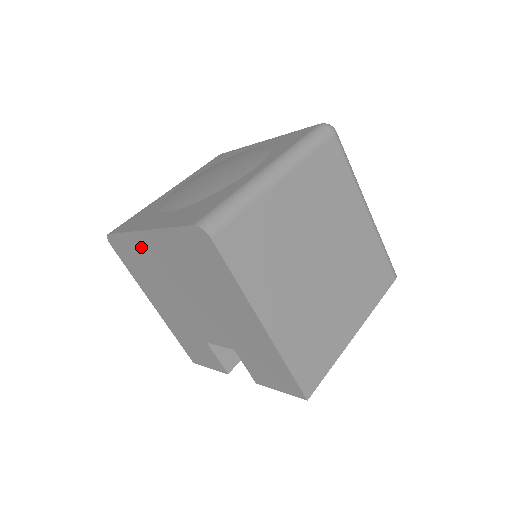
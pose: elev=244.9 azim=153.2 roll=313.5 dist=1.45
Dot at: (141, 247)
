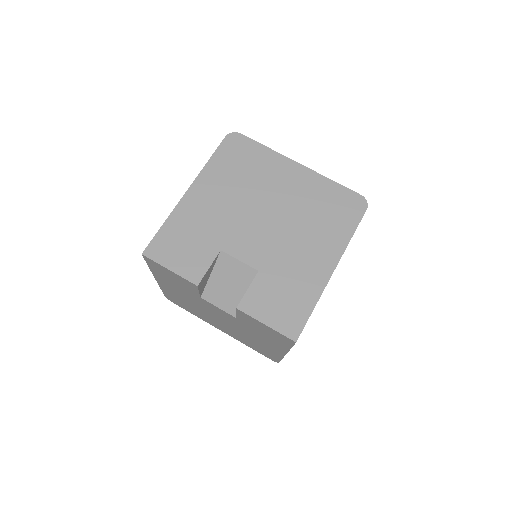
Dot at: (273, 164)
